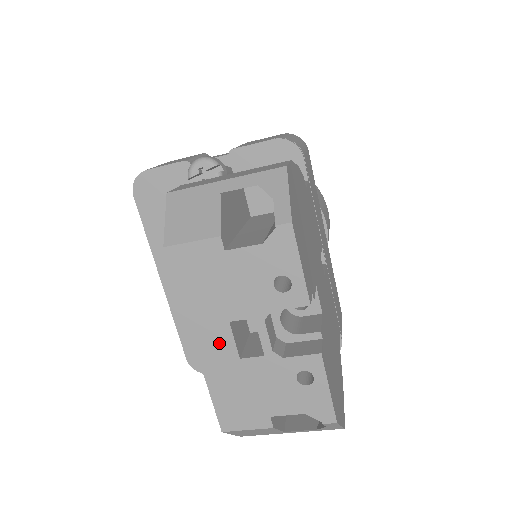
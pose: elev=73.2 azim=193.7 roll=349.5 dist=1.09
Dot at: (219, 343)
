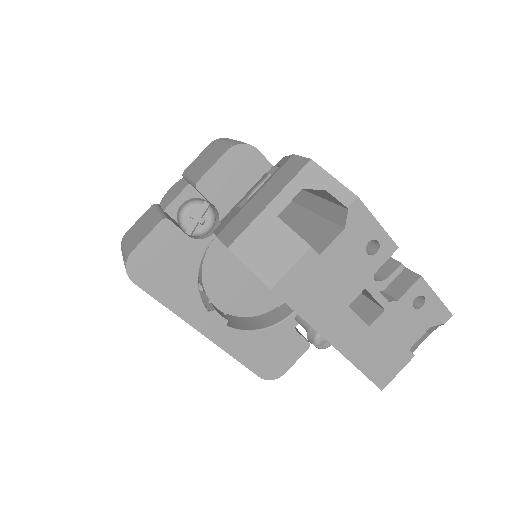
Dot at: (349, 328)
